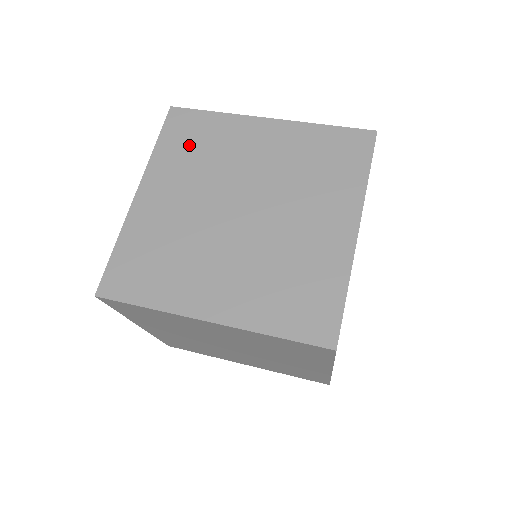
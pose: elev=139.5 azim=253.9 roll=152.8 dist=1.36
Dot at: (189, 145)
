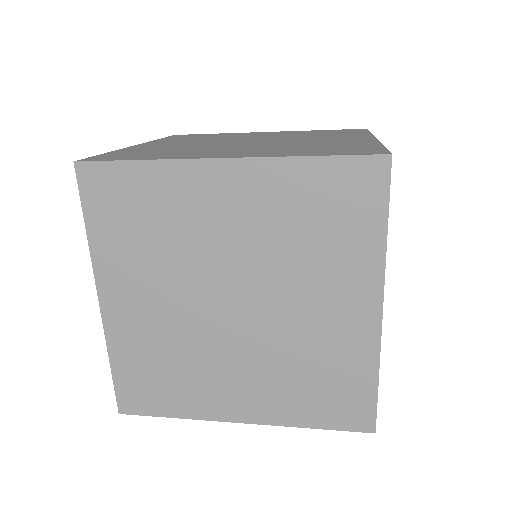
Dot at: (193, 137)
